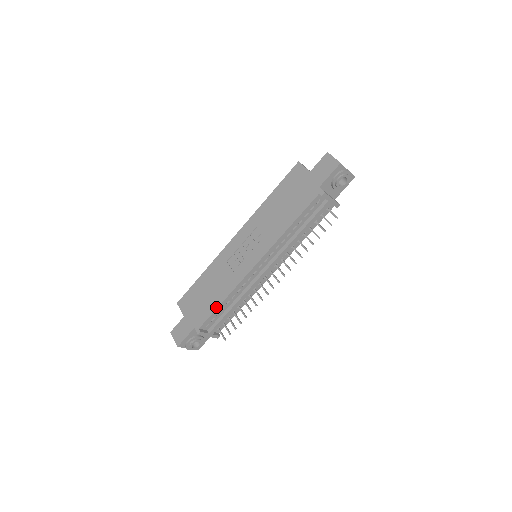
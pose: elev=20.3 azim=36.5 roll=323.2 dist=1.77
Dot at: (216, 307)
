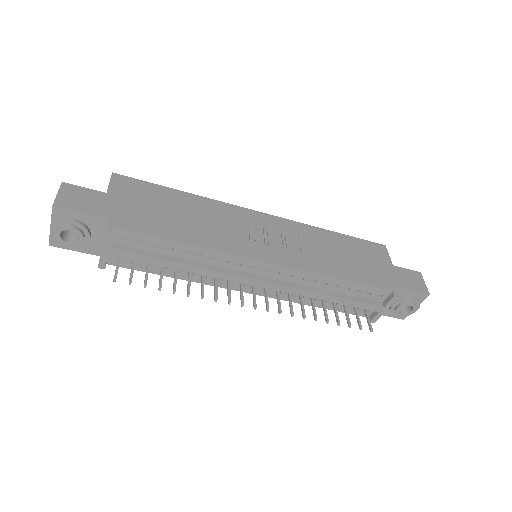
Dot at: (169, 237)
